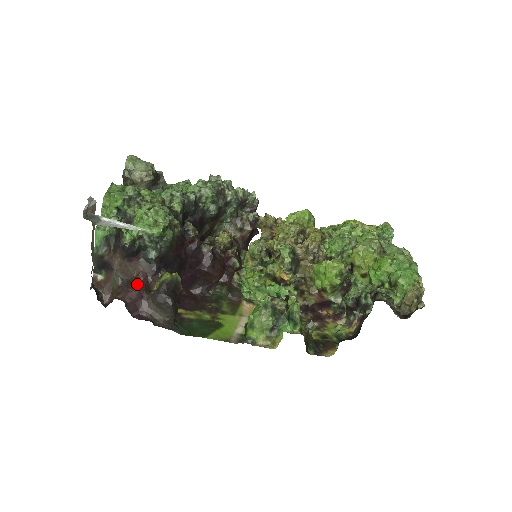
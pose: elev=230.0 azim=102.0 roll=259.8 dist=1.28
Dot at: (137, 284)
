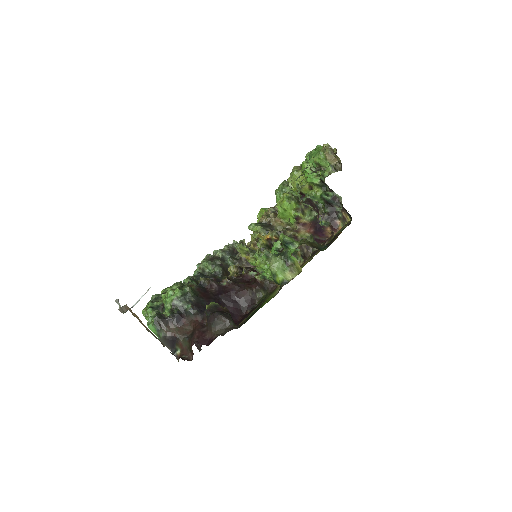
Dot at: (196, 329)
